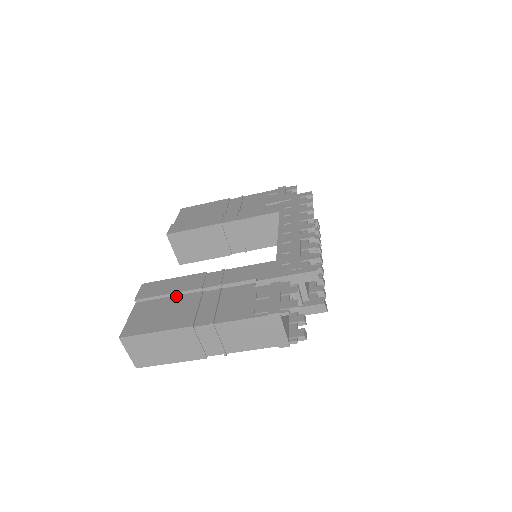
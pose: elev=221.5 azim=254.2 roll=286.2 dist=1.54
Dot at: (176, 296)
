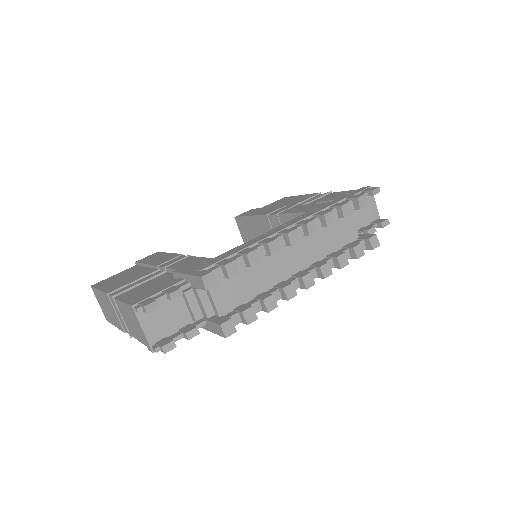
Dot at: (148, 268)
